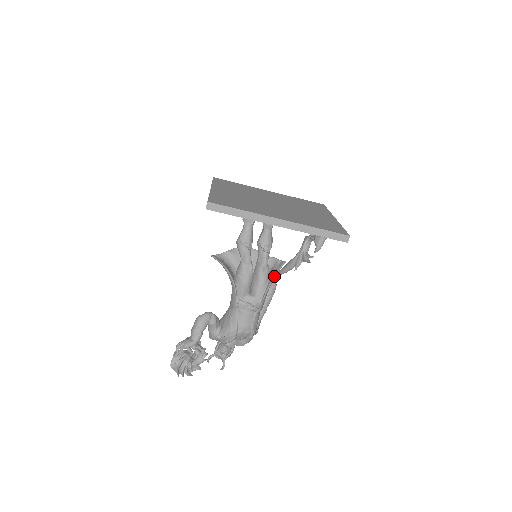
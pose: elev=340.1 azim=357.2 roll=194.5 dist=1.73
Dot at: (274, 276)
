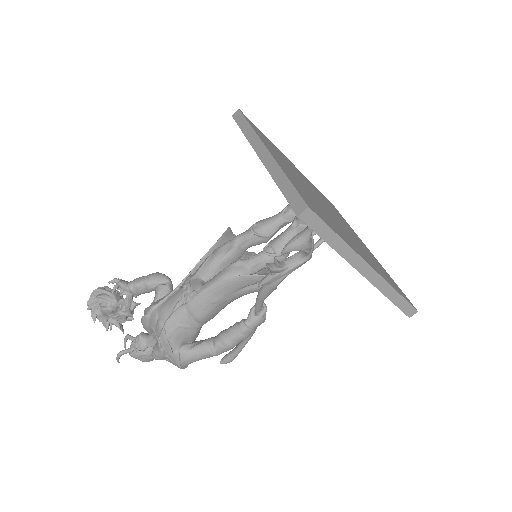
Dot at: occluded
